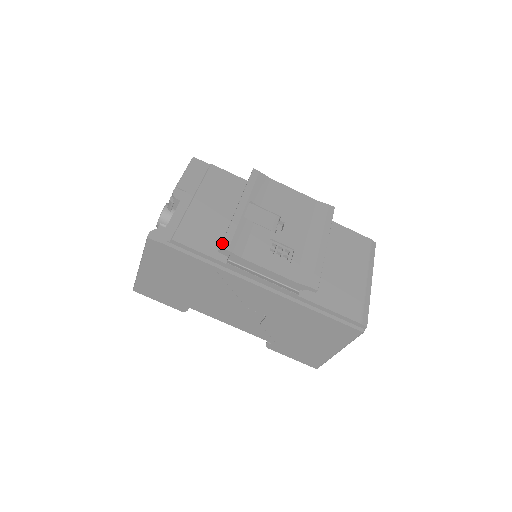
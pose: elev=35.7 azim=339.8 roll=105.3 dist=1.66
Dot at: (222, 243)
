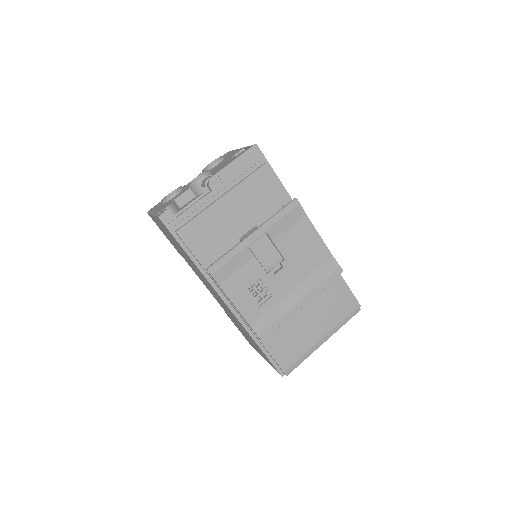
Dot at: (210, 266)
